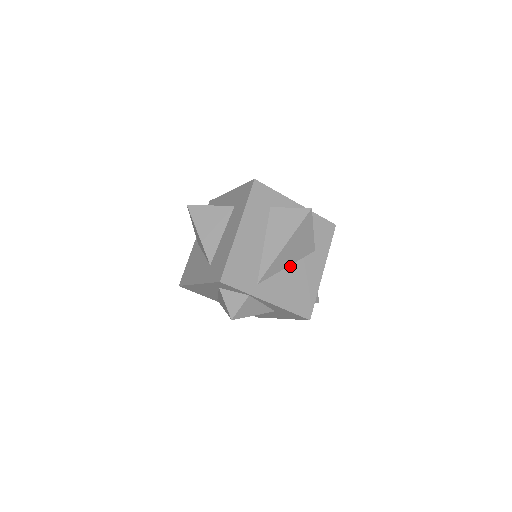
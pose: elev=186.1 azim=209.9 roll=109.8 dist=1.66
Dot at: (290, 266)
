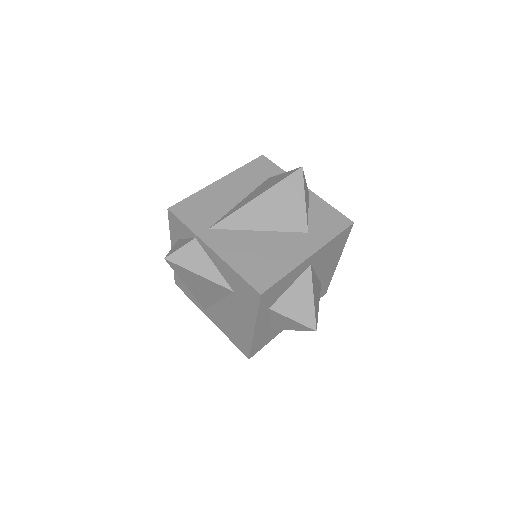
Dot at: (263, 232)
